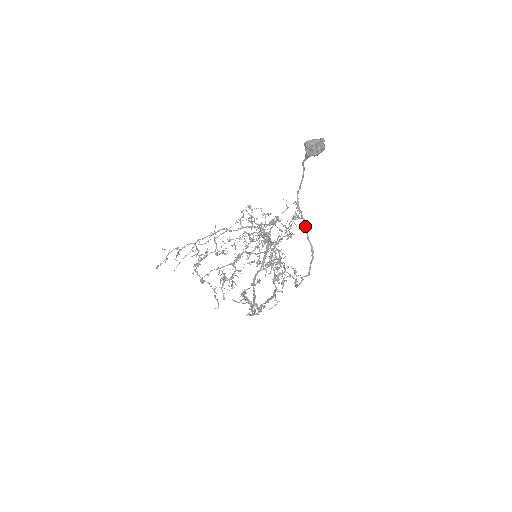
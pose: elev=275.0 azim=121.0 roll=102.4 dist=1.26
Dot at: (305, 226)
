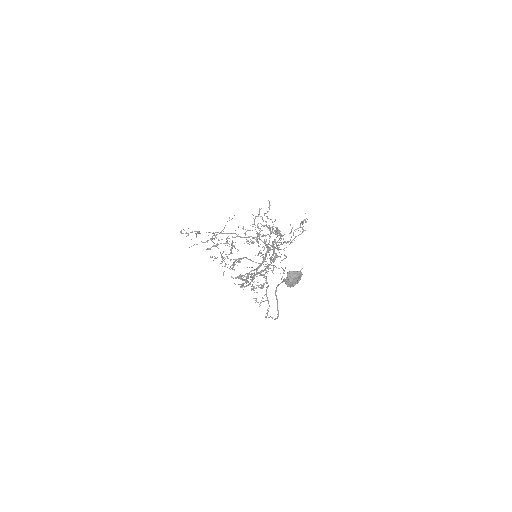
Dot at: (277, 302)
